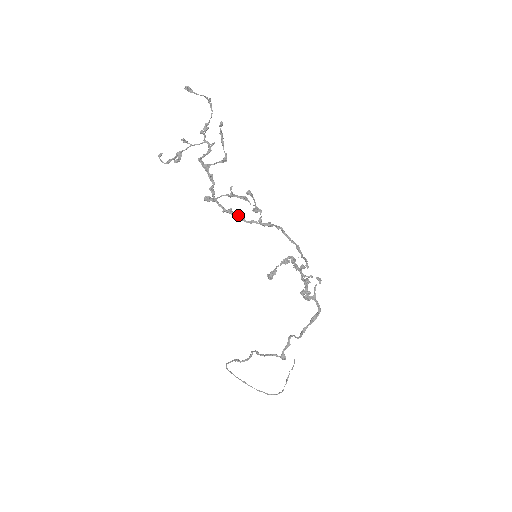
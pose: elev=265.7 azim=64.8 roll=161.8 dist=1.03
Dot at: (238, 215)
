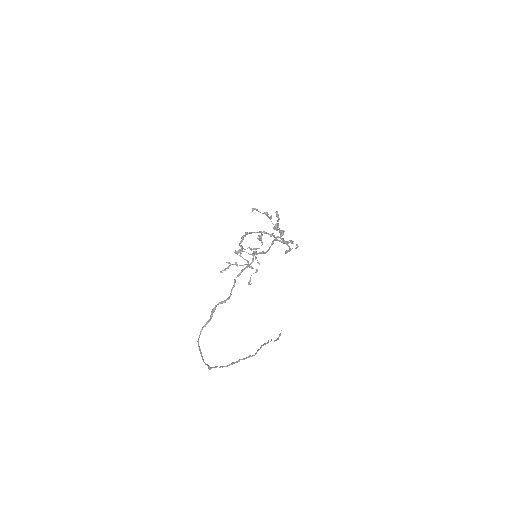
Dot at: (248, 233)
